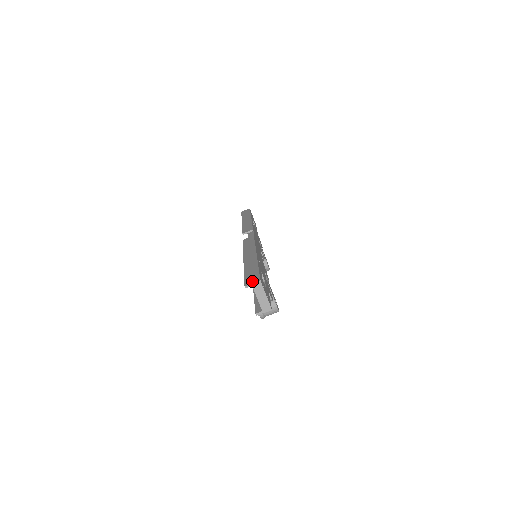
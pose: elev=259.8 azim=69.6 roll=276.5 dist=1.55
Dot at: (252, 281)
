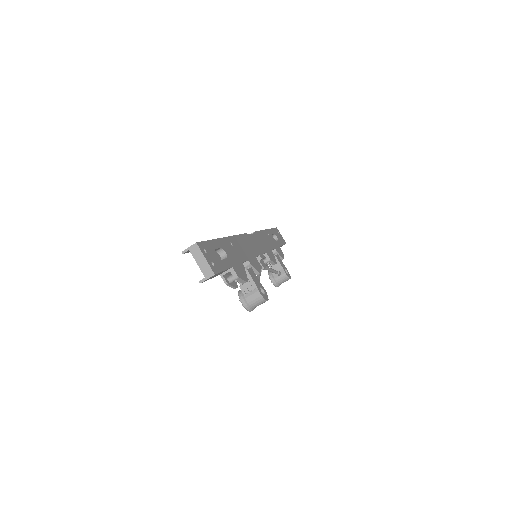
Dot at: (191, 246)
